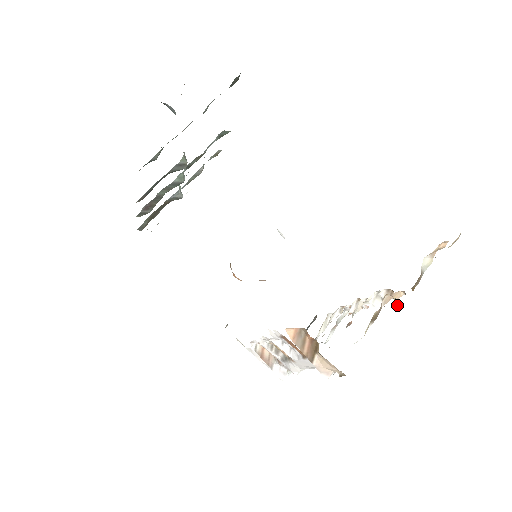
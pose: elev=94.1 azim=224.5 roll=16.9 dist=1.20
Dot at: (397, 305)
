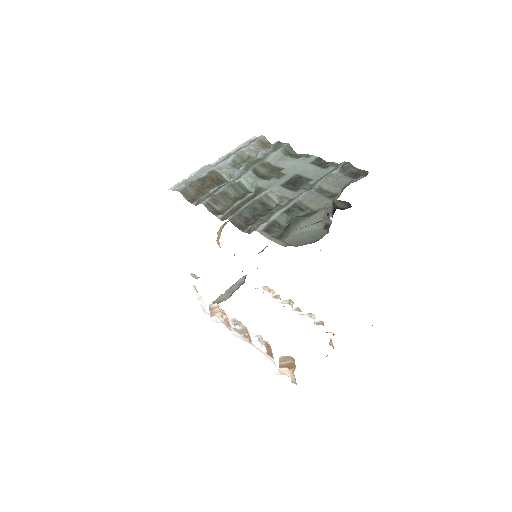
Dot at: (330, 344)
